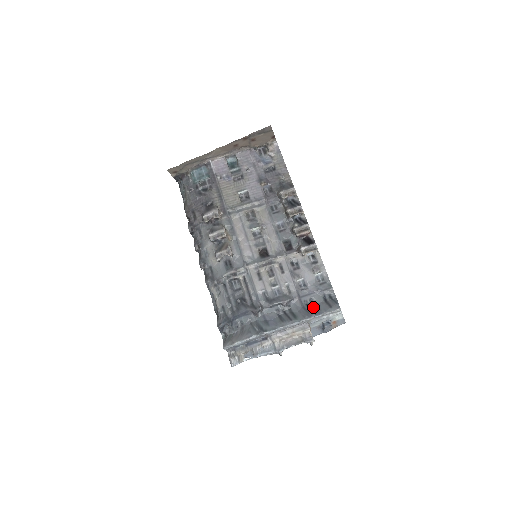
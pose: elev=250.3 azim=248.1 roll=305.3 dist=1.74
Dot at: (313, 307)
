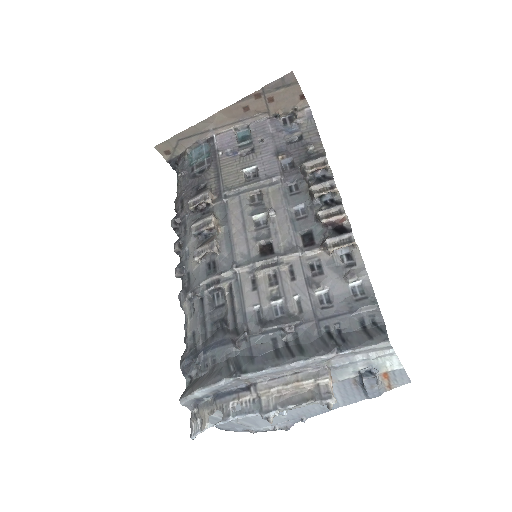
Dot at: (339, 338)
